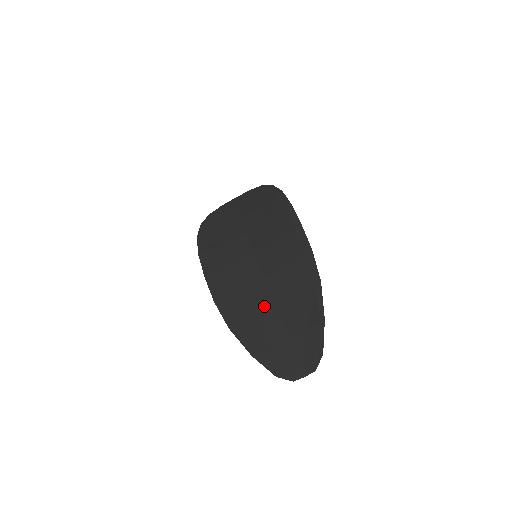
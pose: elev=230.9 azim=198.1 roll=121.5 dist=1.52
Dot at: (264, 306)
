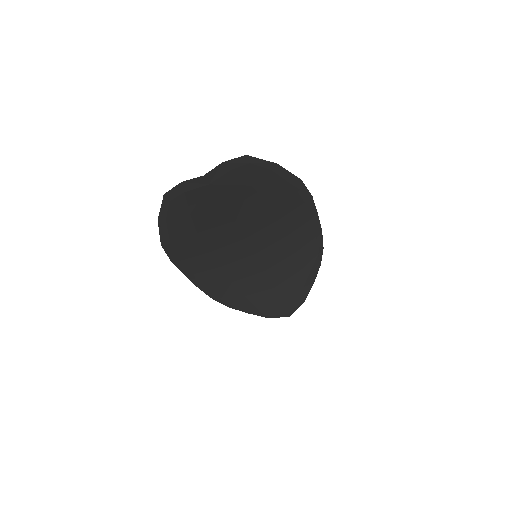
Dot at: occluded
